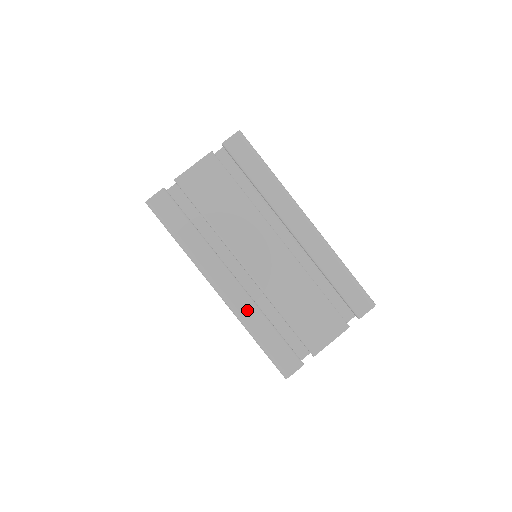
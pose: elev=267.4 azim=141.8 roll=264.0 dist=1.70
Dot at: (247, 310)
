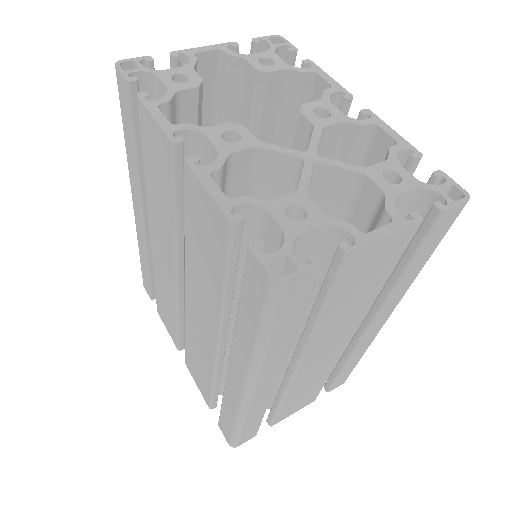
Dot at: (258, 406)
